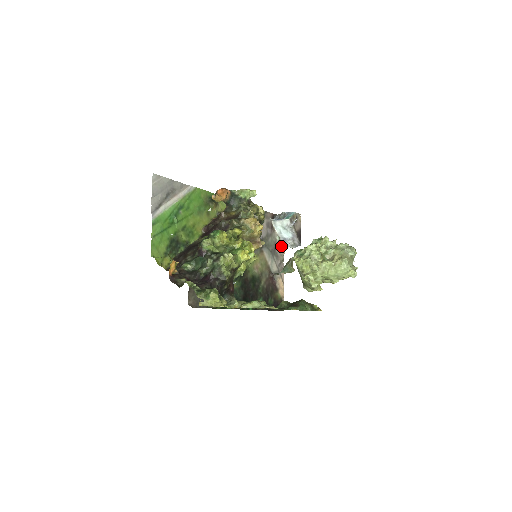
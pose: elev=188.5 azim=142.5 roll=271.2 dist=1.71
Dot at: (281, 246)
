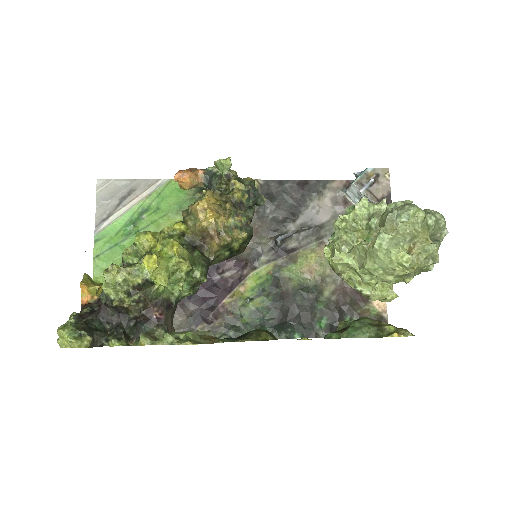
Dot at: occluded
